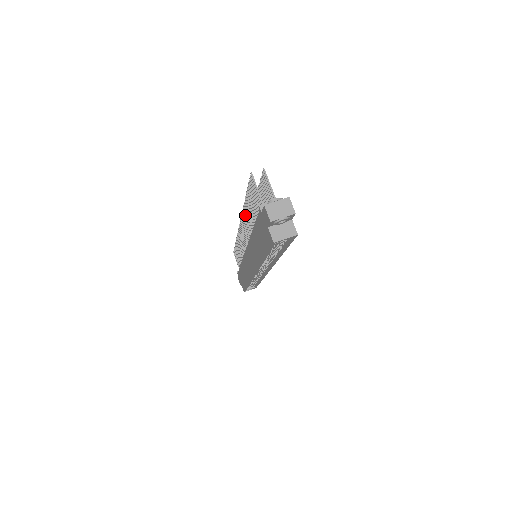
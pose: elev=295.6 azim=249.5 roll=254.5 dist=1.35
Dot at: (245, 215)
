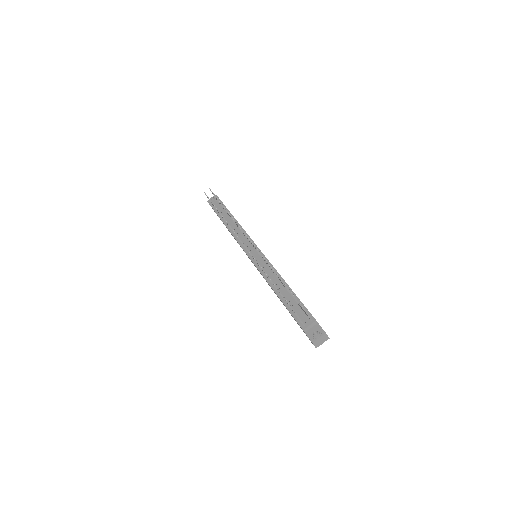
Dot at: occluded
